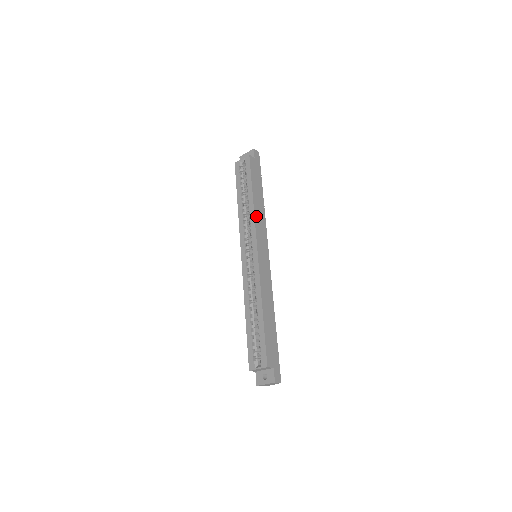
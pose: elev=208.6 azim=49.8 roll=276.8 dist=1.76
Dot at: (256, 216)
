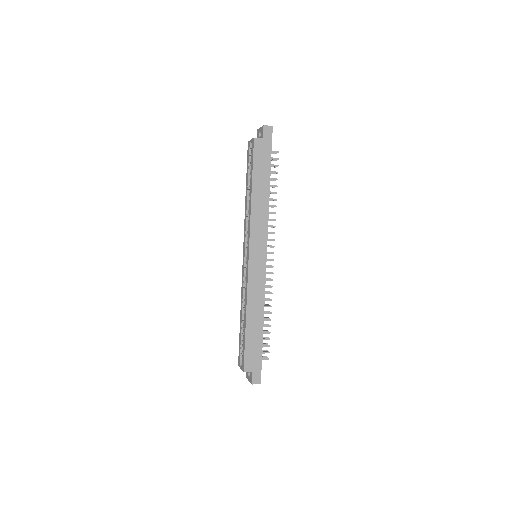
Dot at: (253, 216)
